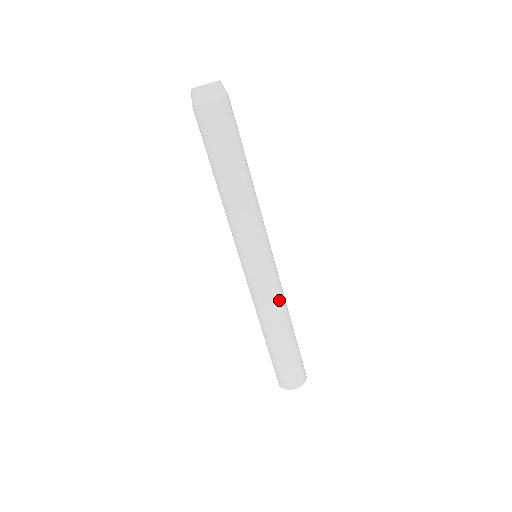
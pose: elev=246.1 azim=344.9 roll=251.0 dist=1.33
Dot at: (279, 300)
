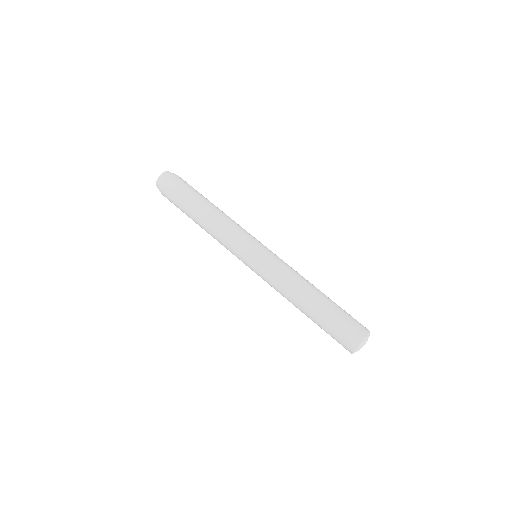
Dot at: (293, 271)
